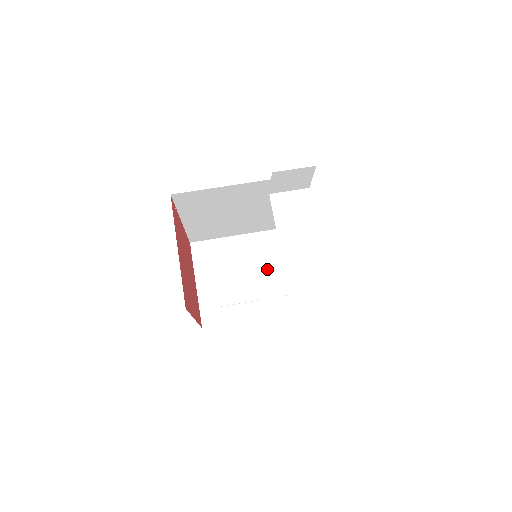
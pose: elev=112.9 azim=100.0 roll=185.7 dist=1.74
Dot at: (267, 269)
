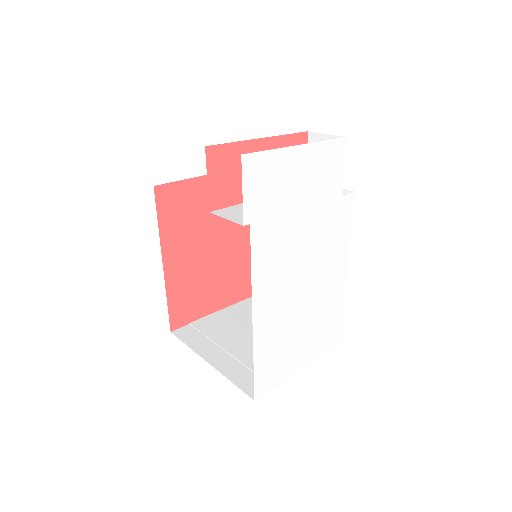
Dot at: occluded
